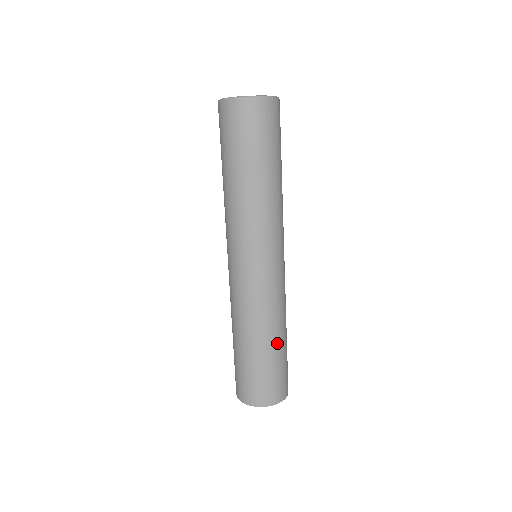
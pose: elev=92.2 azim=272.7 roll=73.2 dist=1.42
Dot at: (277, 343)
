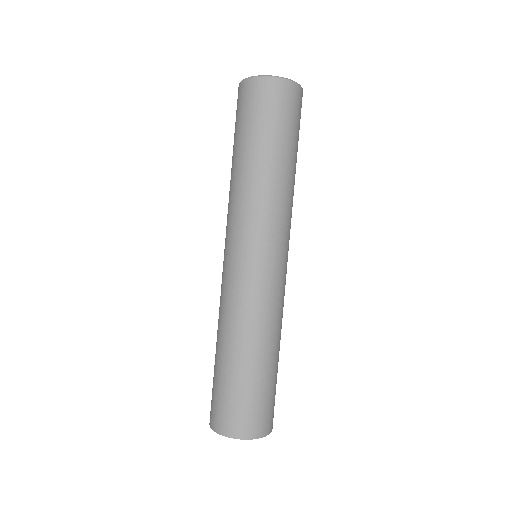
Dot at: (265, 359)
